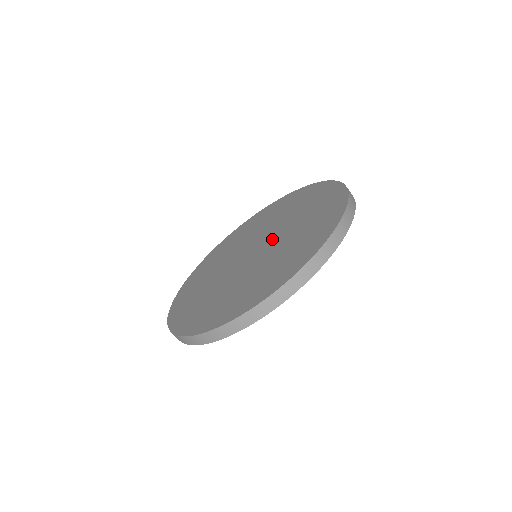
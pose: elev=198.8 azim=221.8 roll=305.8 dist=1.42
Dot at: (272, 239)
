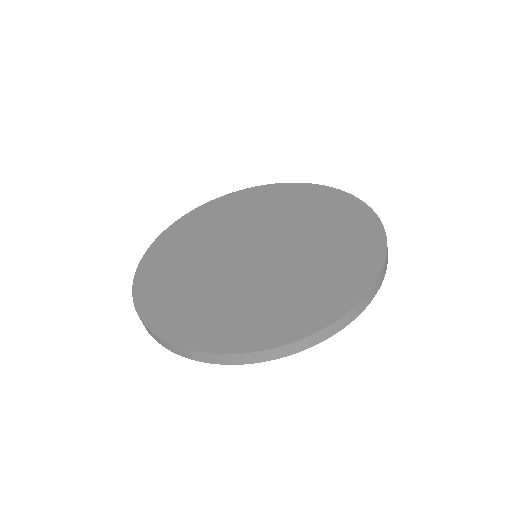
Dot at: (282, 242)
